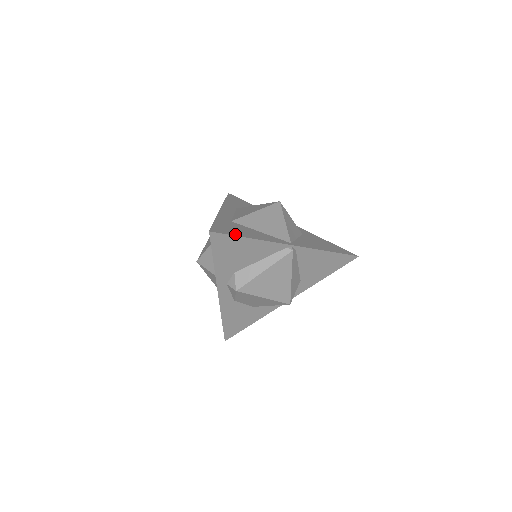
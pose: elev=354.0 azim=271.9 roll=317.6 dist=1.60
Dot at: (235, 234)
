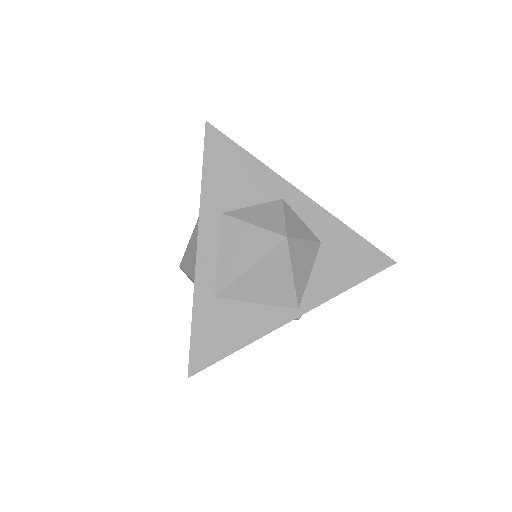
Dot at: (221, 354)
